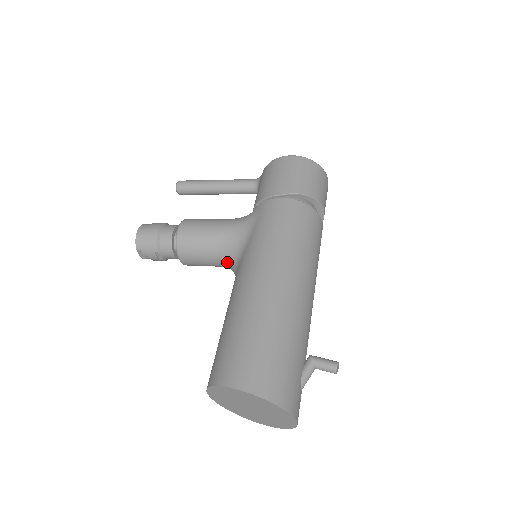
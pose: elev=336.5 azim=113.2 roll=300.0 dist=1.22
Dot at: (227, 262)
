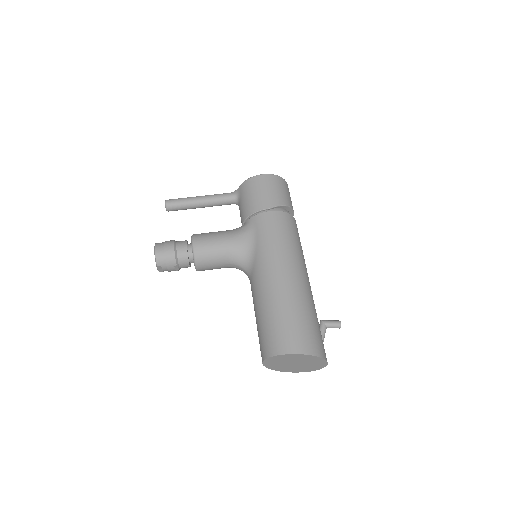
Dot at: (238, 265)
